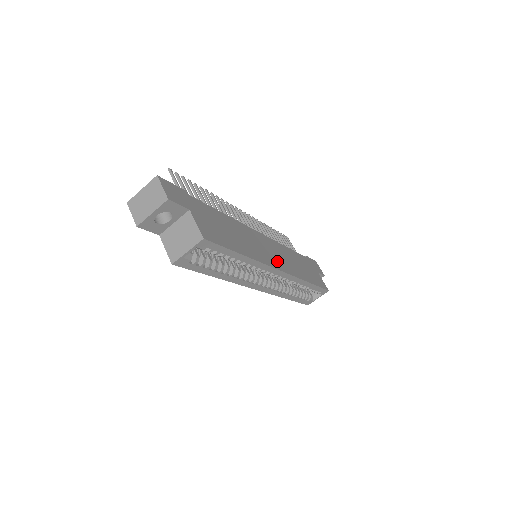
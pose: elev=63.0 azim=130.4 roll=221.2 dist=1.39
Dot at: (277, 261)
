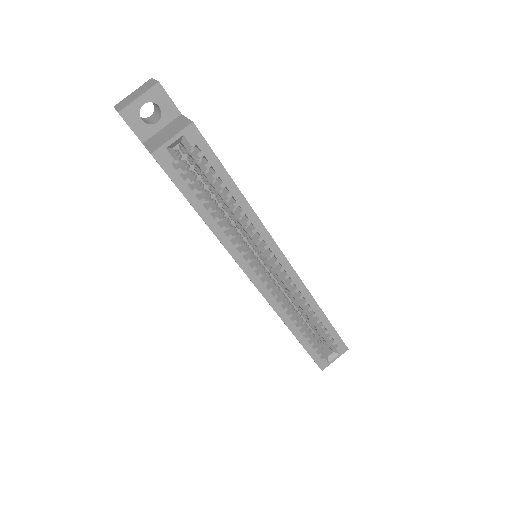
Dot at: occluded
